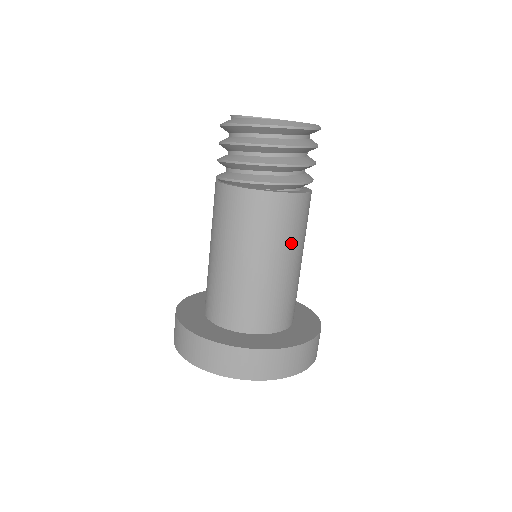
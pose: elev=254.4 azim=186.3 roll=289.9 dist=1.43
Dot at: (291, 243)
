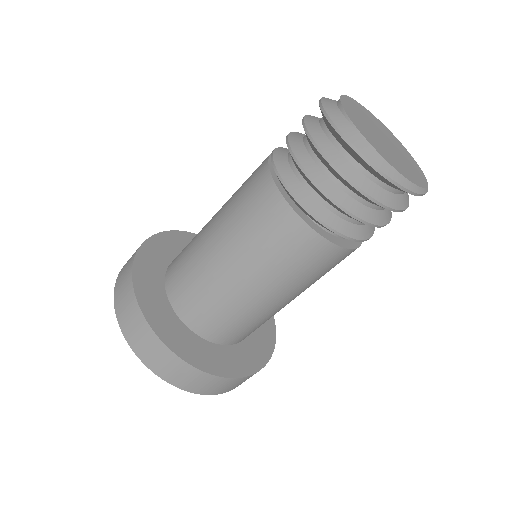
Dot at: (284, 281)
